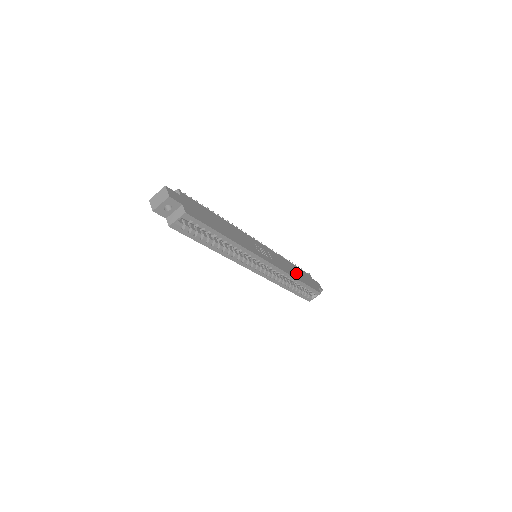
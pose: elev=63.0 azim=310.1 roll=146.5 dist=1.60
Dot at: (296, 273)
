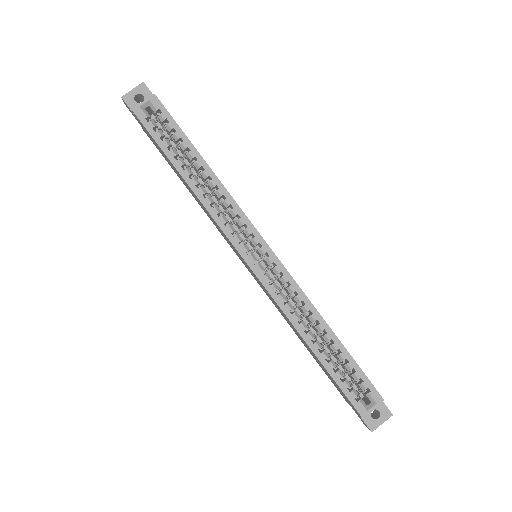
Dot at: occluded
